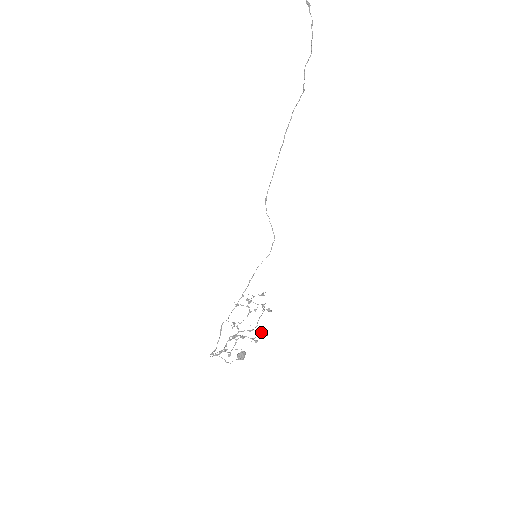
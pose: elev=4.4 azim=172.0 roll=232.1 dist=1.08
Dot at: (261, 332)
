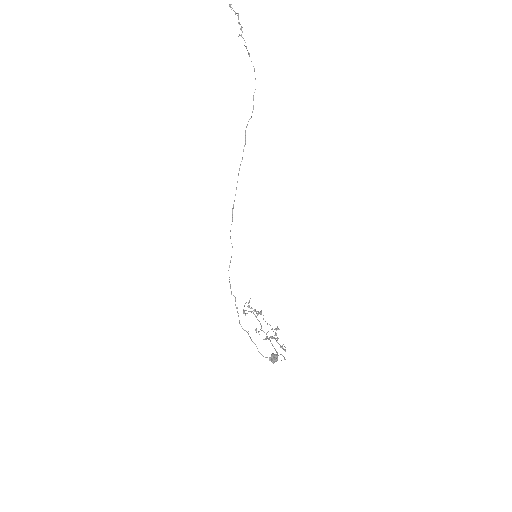
Dot at: (276, 328)
